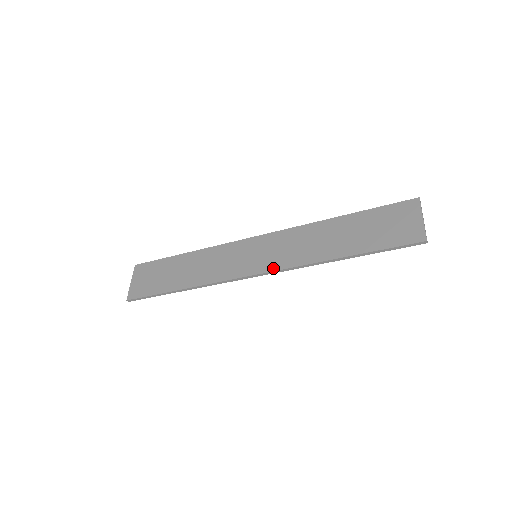
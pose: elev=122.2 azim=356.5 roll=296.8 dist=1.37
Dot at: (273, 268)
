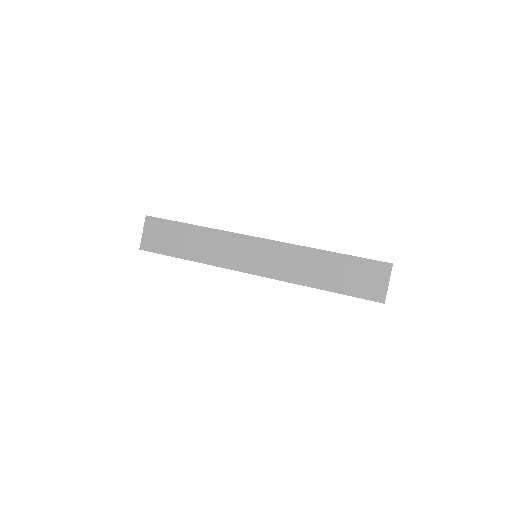
Dot at: (268, 275)
